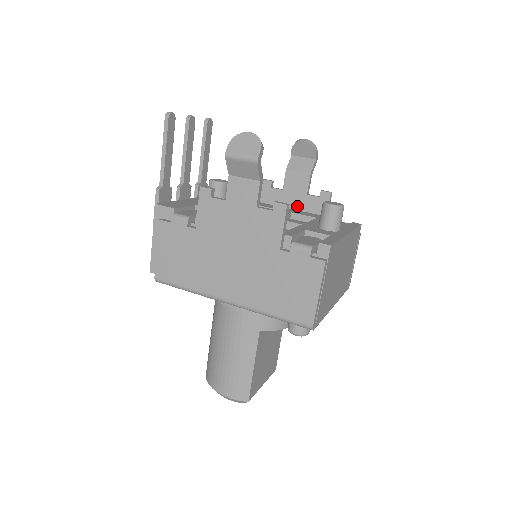
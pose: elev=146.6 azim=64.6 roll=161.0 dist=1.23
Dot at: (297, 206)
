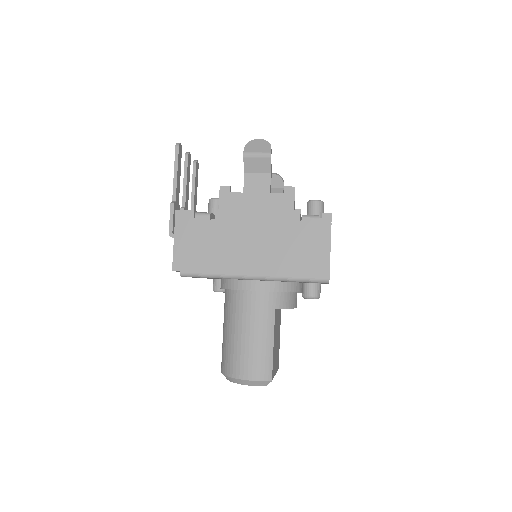
Dot at: occluded
